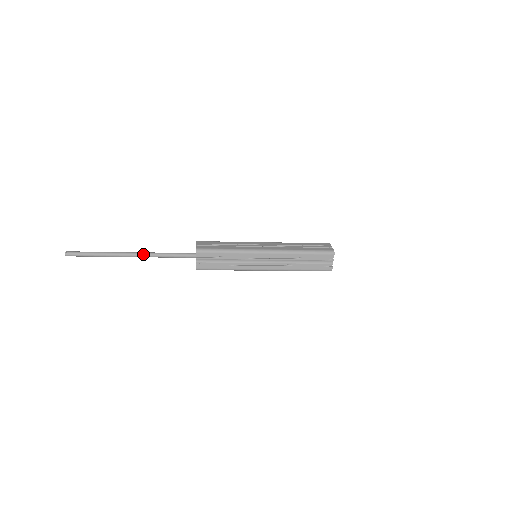
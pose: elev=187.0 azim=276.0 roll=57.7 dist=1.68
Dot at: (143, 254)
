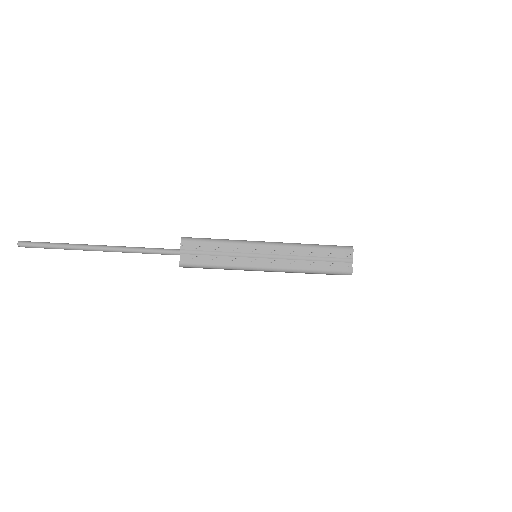
Dot at: (115, 247)
